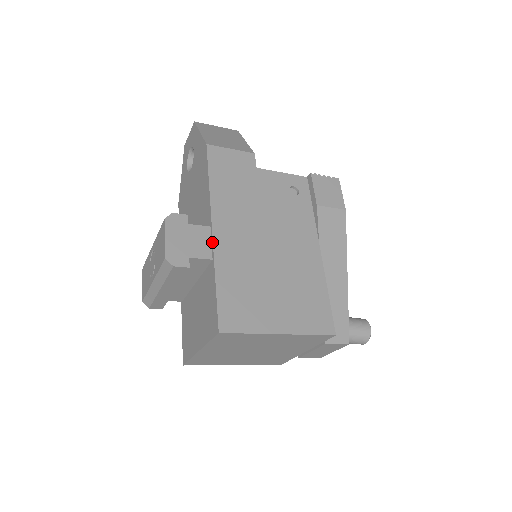
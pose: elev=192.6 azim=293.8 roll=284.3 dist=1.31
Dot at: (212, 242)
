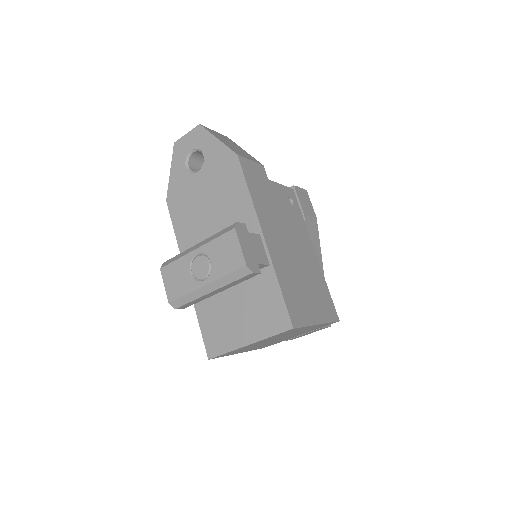
Dot at: (267, 249)
